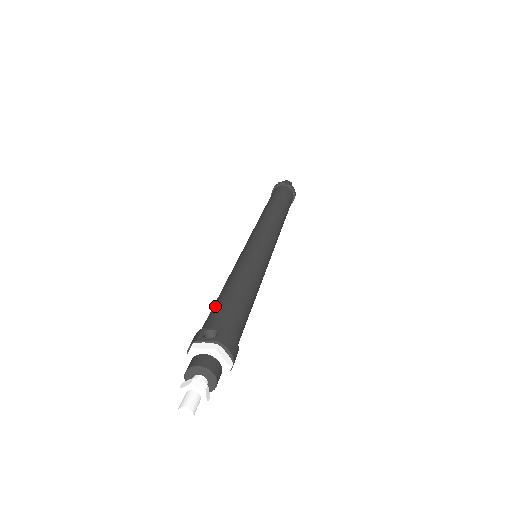
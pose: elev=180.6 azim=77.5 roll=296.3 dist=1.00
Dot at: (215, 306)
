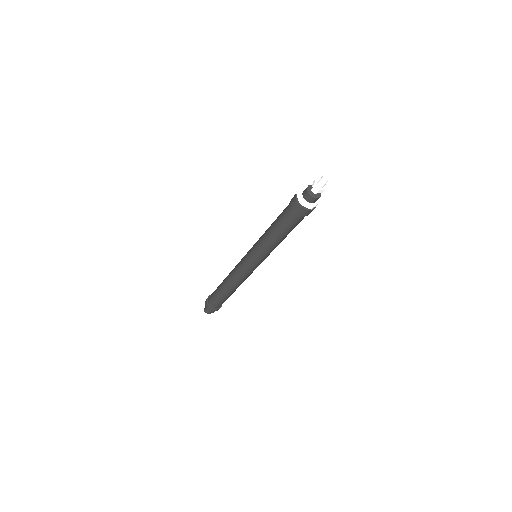
Dot at: occluded
